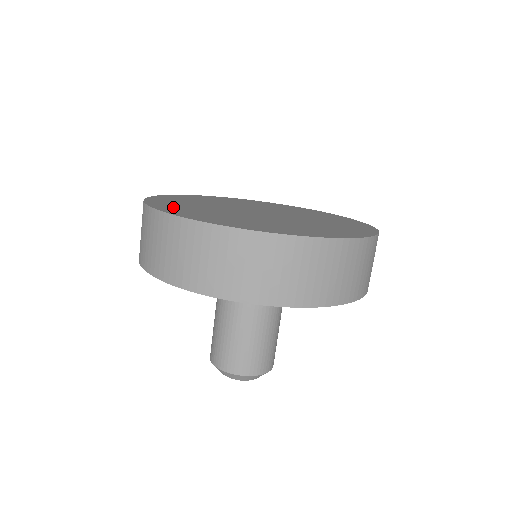
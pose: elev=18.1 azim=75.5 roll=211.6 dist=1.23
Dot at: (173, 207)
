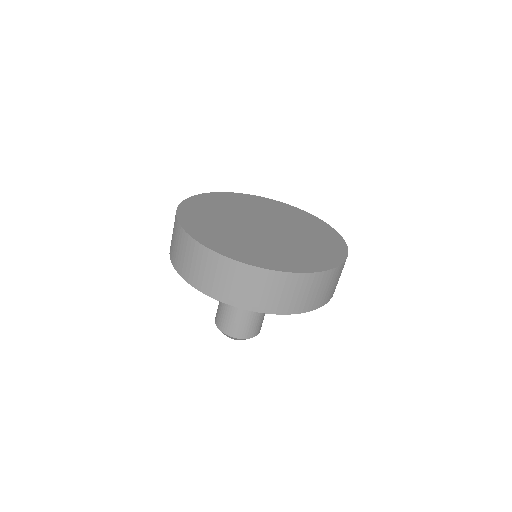
Dot at: (217, 241)
